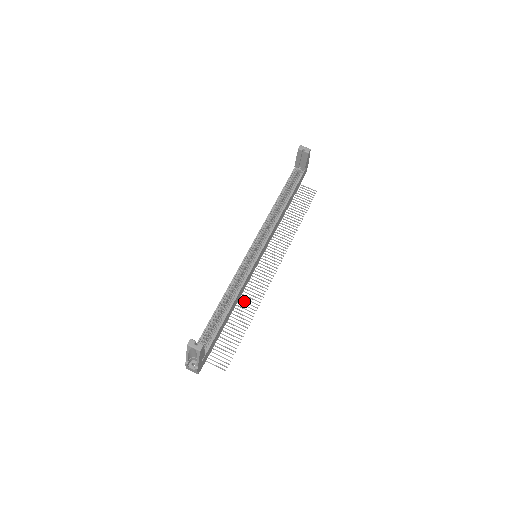
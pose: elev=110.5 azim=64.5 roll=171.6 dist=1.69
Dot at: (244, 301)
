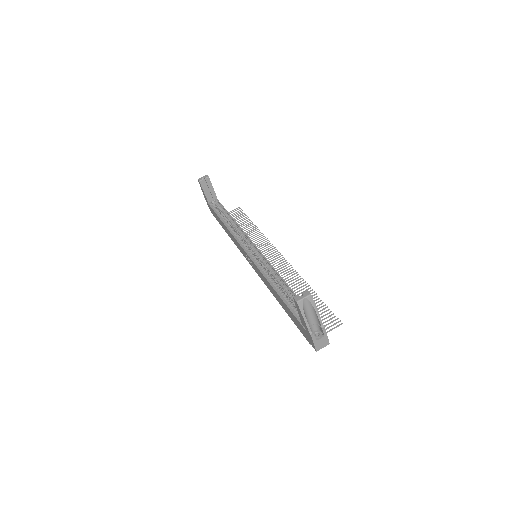
Dot at: occluded
